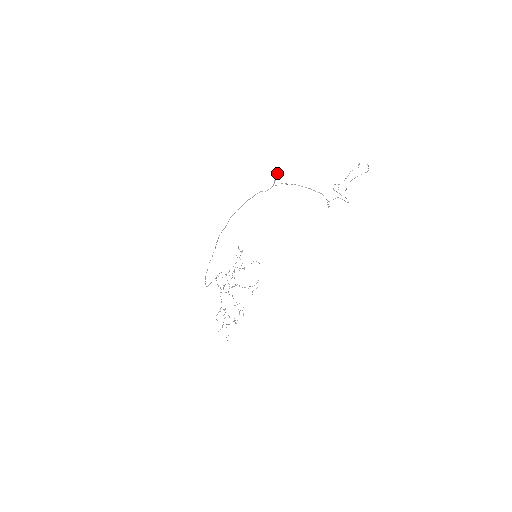
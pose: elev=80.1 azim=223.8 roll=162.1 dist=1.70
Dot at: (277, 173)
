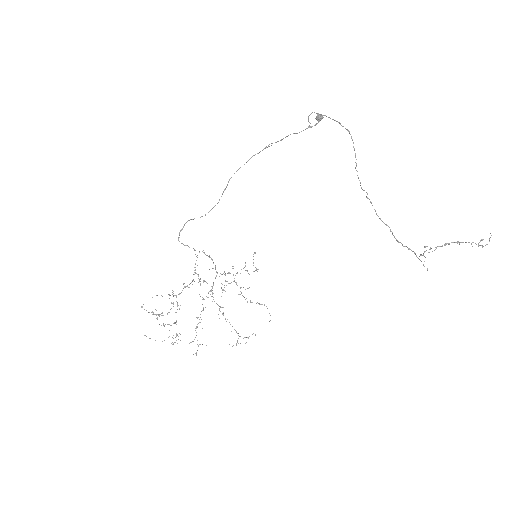
Dot at: occluded
